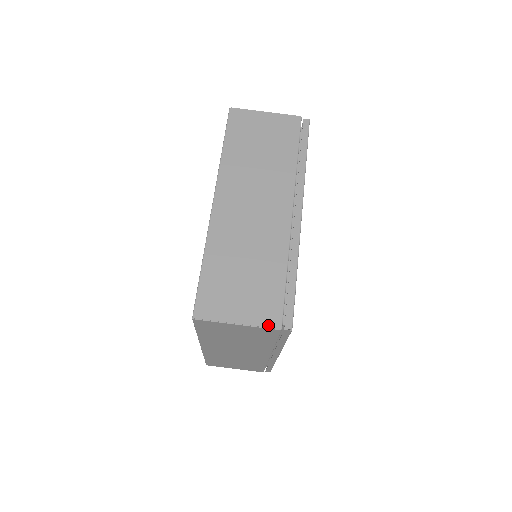
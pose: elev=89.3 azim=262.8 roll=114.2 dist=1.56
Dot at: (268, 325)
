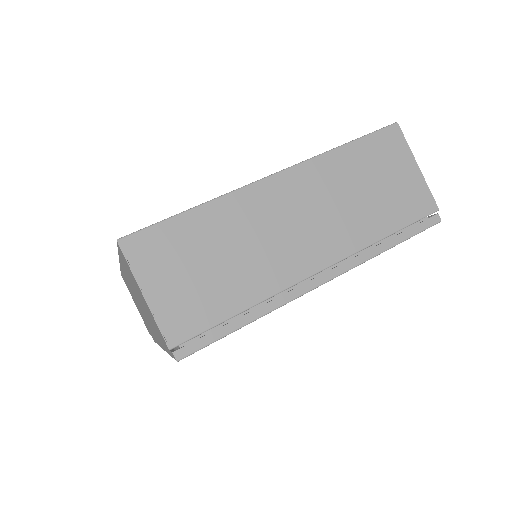
Dot at: (165, 331)
